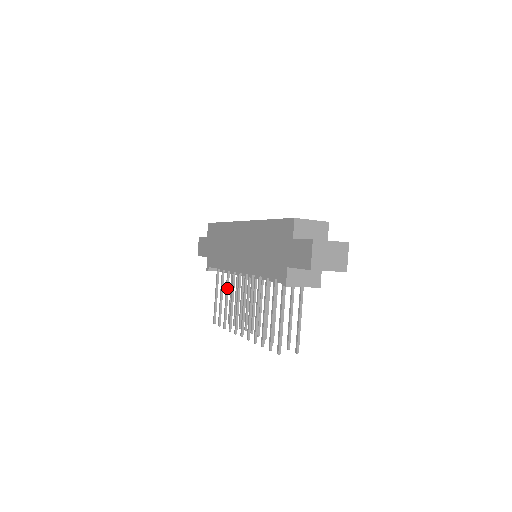
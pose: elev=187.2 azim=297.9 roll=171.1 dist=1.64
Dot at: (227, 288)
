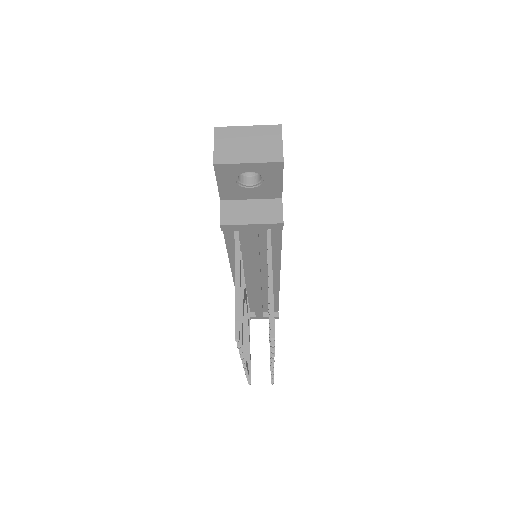
Dot at: occluded
